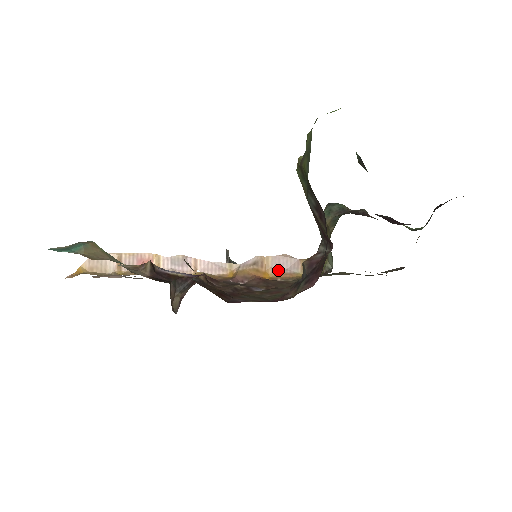
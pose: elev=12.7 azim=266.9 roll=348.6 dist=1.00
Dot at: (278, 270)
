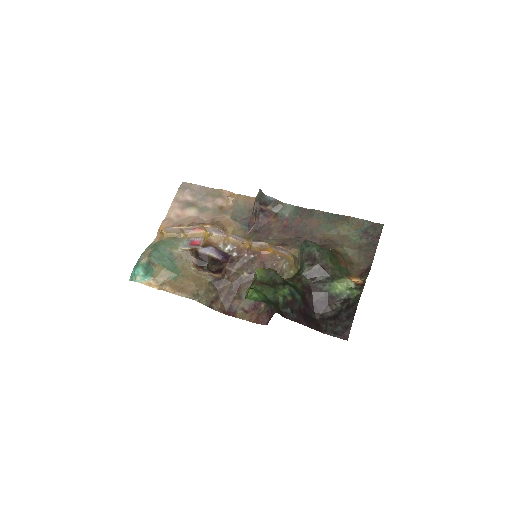
Dot at: (278, 250)
